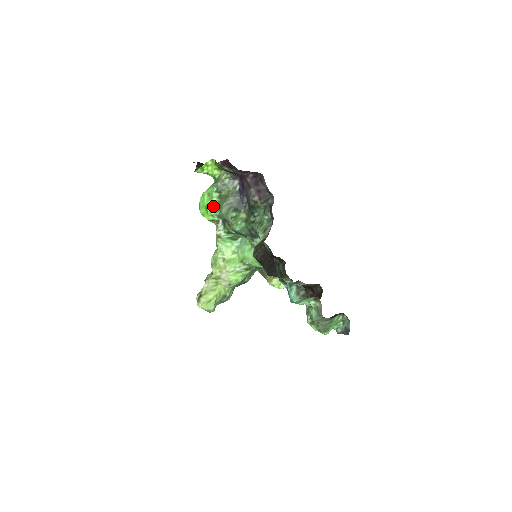
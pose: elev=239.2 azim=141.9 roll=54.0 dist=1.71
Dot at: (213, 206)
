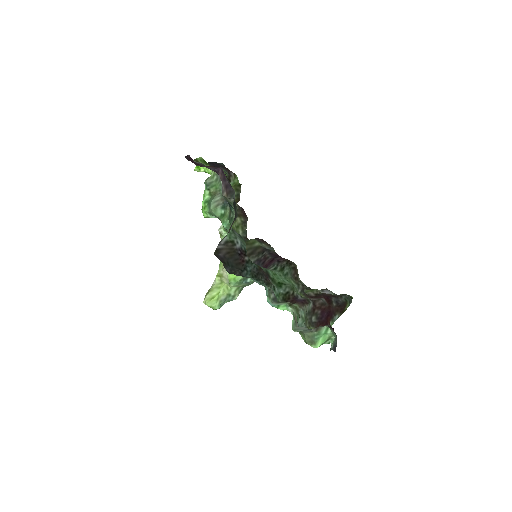
Dot at: (205, 203)
